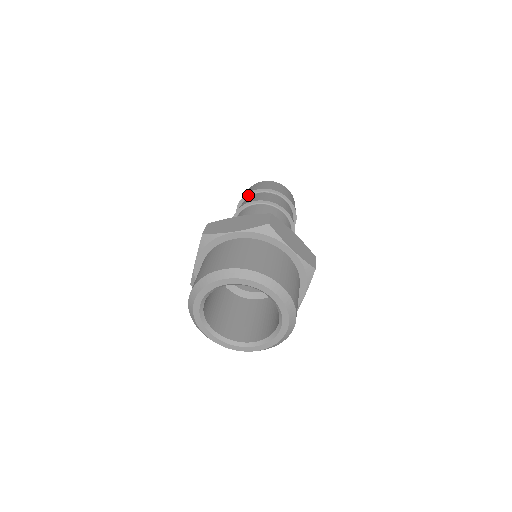
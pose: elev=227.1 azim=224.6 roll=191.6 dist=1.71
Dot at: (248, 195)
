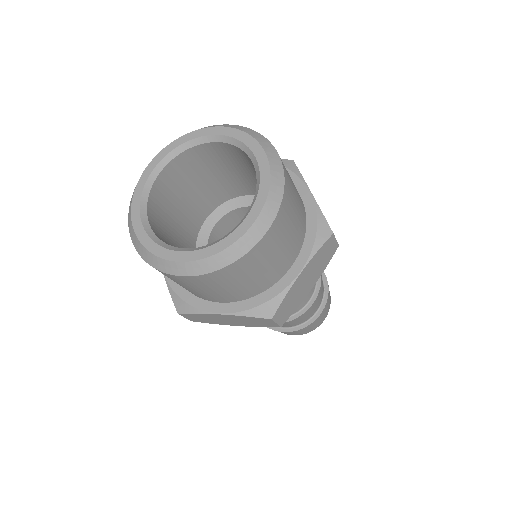
Dot at: occluded
